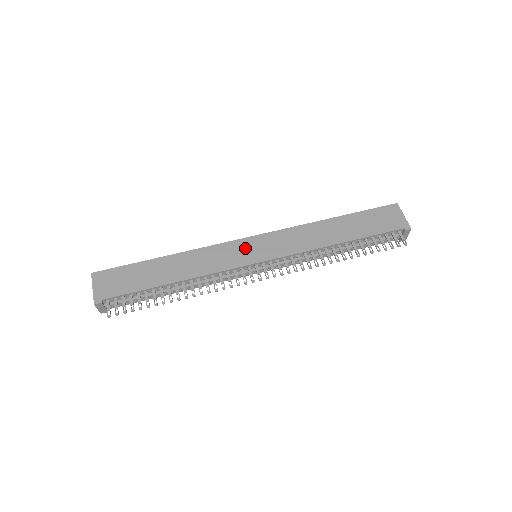
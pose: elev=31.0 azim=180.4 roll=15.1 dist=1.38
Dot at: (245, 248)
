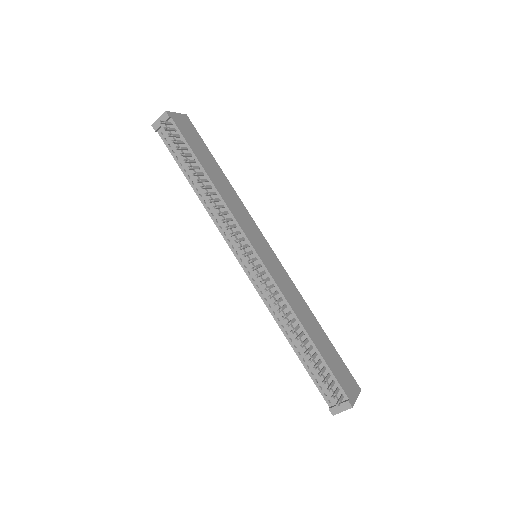
Dot at: (261, 241)
